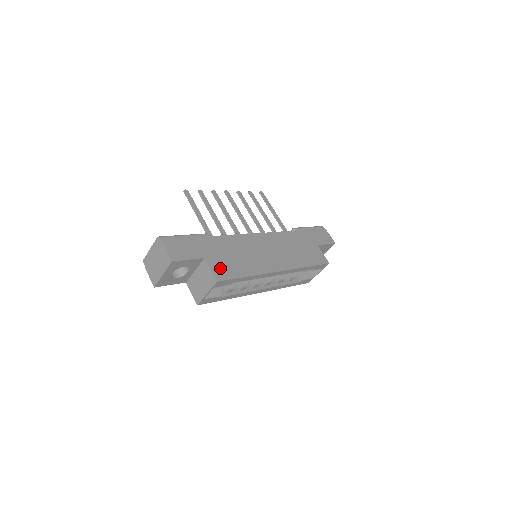
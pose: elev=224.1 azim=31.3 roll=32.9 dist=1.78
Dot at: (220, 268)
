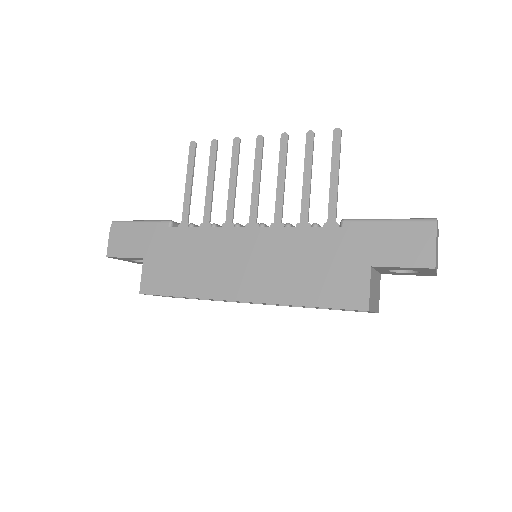
Dot at: (153, 276)
